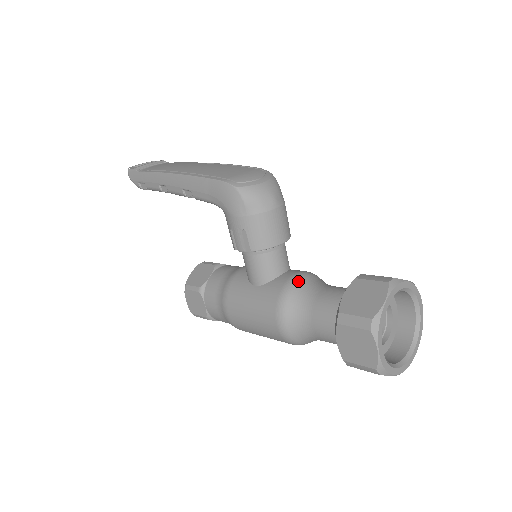
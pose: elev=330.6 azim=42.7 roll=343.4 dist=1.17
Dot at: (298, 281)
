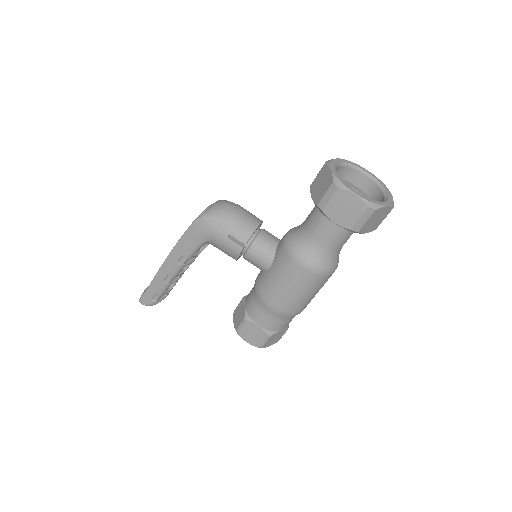
Dot at: (289, 233)
